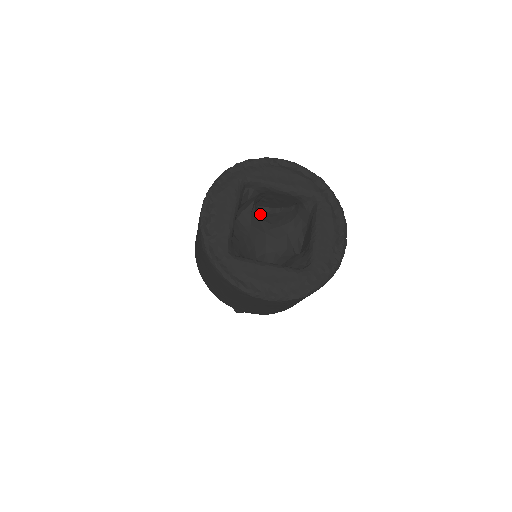
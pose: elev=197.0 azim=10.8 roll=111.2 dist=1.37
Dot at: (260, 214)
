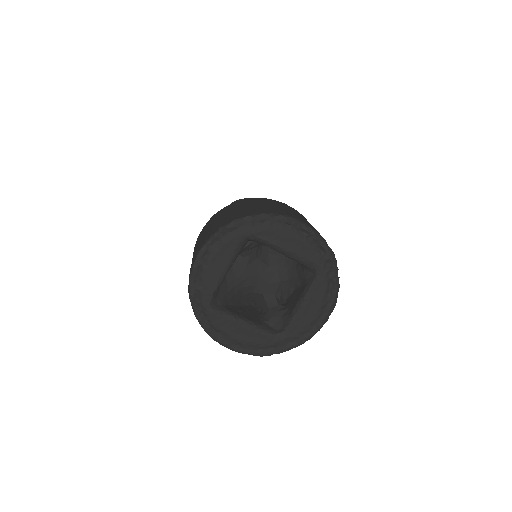
Dot at: (262, 250)
